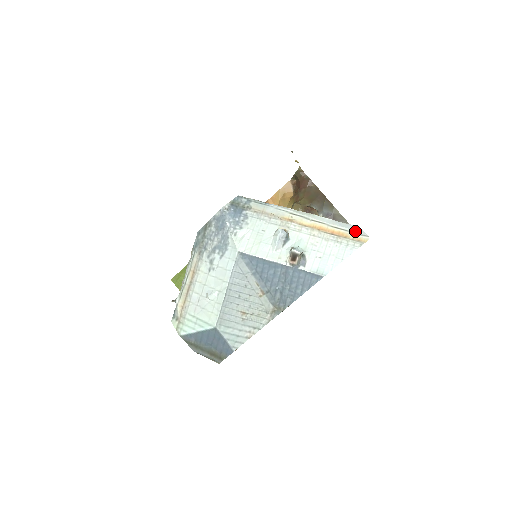
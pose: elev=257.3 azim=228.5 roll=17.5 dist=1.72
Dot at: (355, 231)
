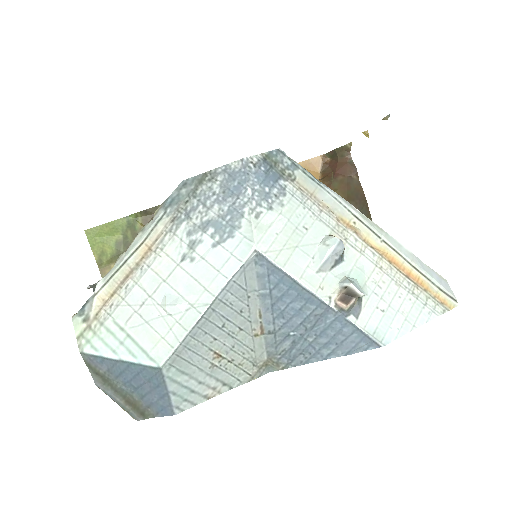
Dot at: (441, 285)
